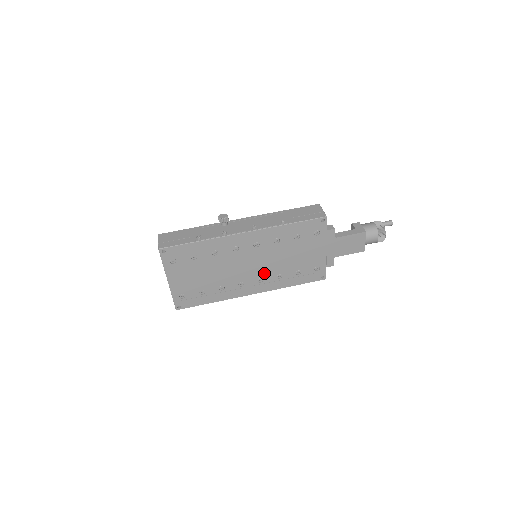
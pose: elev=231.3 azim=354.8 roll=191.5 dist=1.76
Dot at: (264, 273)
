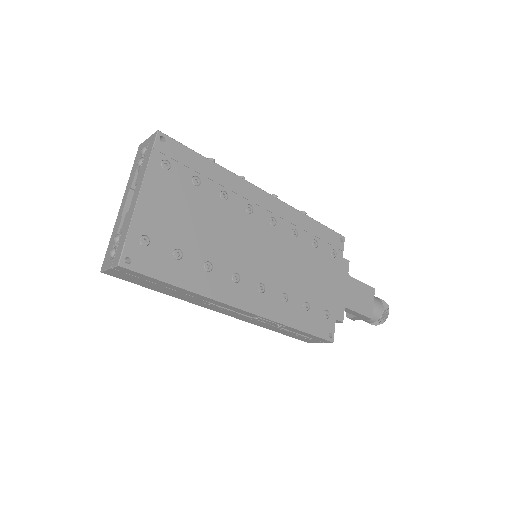
Dot at: (269, 277)
